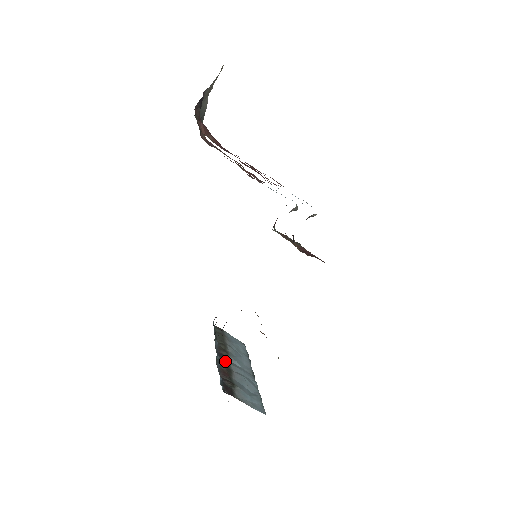
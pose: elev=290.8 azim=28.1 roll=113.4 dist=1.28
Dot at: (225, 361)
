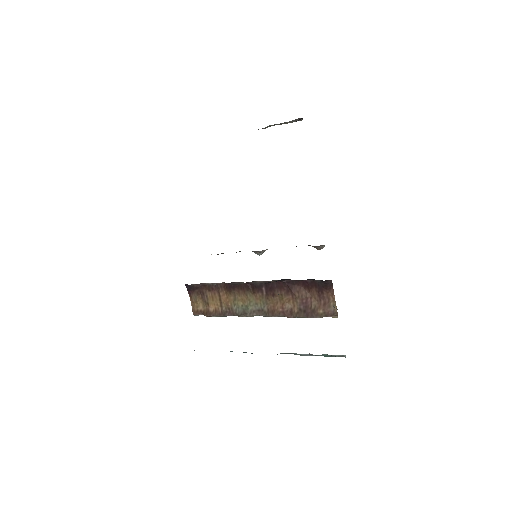
Dot at: occluded
